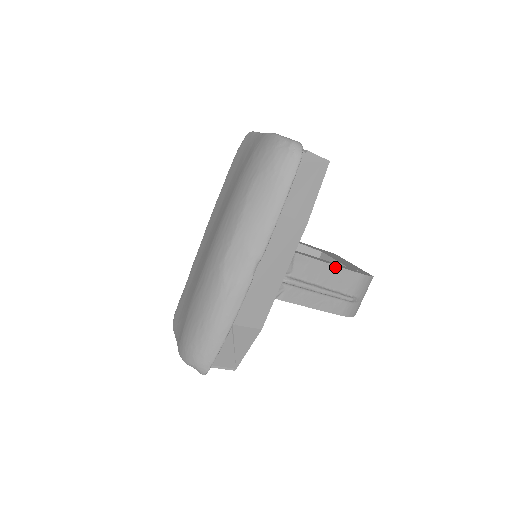
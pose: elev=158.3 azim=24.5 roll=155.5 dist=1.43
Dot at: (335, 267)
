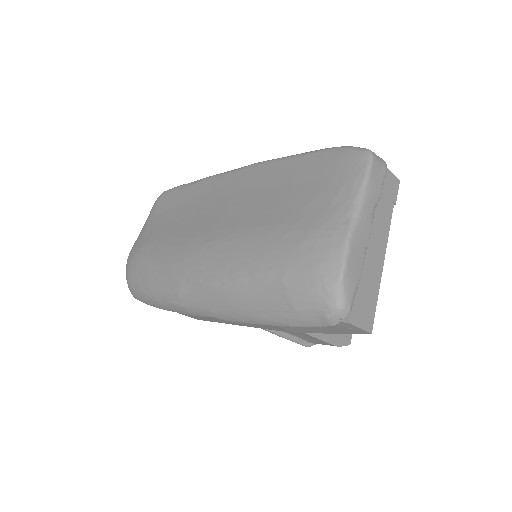
Dot at: (310, 335)
